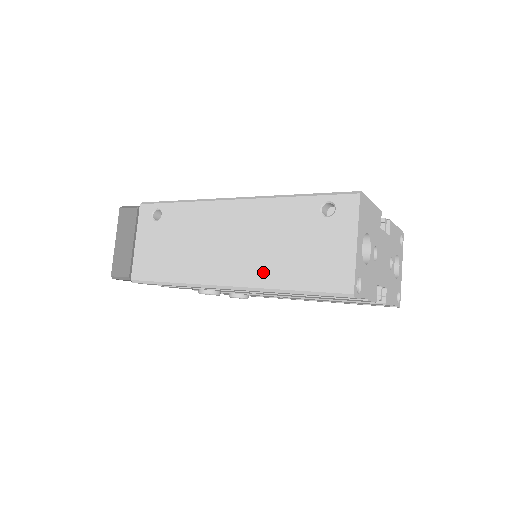
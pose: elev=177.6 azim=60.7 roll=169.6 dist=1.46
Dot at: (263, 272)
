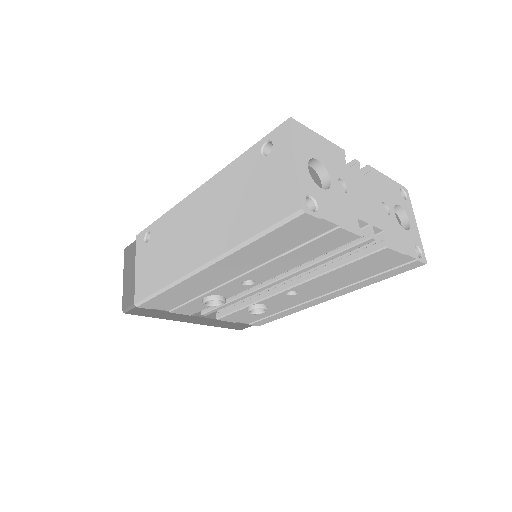
Dot at: (227, 235)
